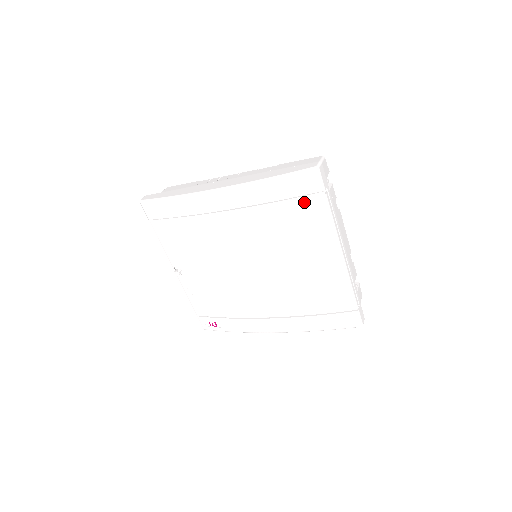
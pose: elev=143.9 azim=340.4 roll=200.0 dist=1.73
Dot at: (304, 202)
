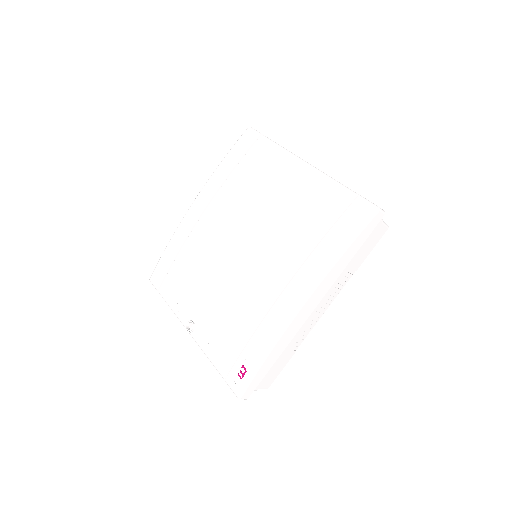
Dot at: (252, 152)
